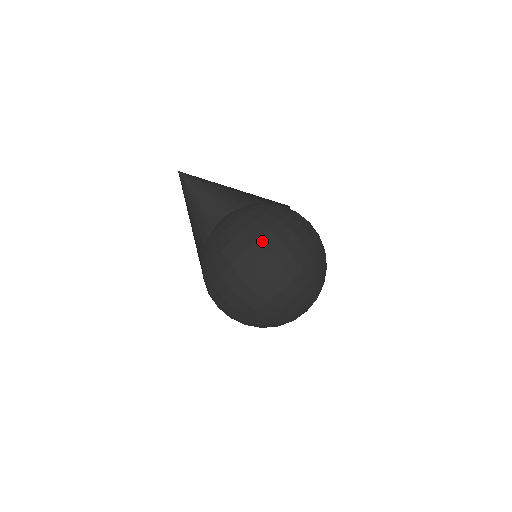
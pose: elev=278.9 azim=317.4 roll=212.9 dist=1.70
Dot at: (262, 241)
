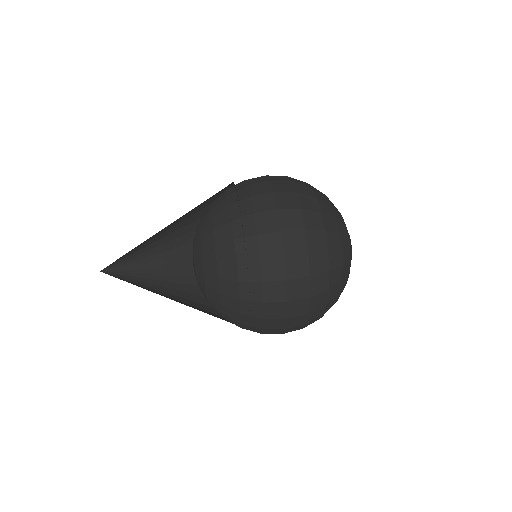
Dot at: (250, 179)
